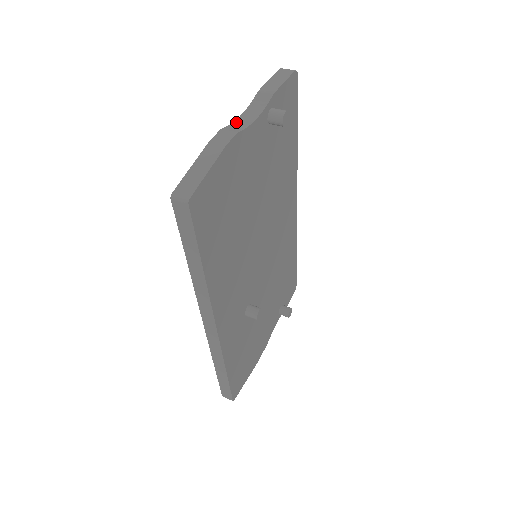
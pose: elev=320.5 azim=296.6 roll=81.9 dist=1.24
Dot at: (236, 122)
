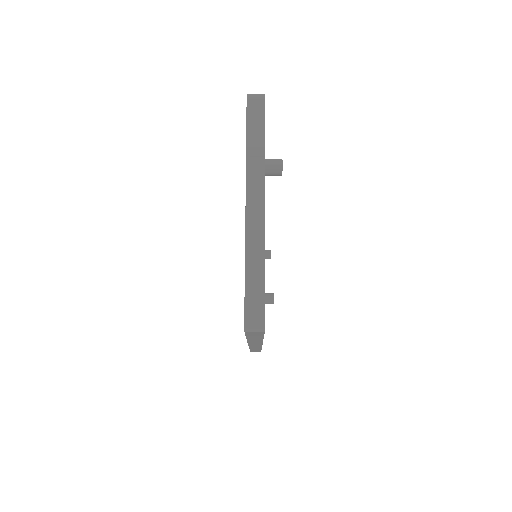
Dot at: (249, 206)
